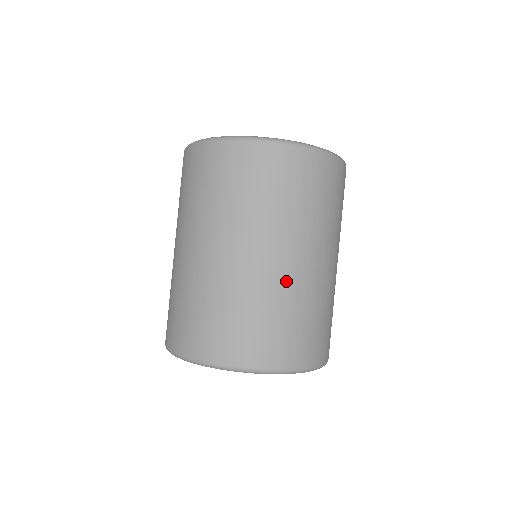
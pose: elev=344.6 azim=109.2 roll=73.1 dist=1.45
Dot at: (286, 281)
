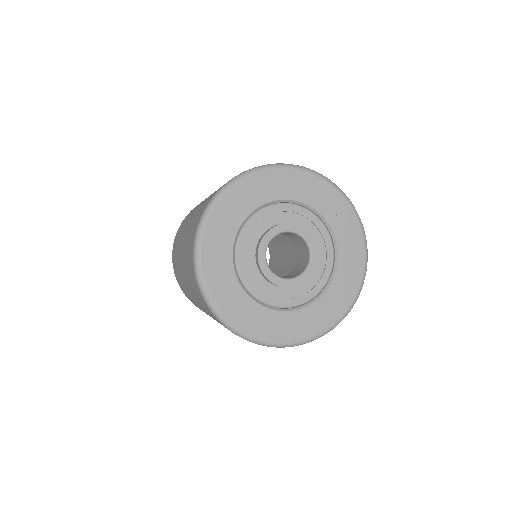
Dot at: occluded
